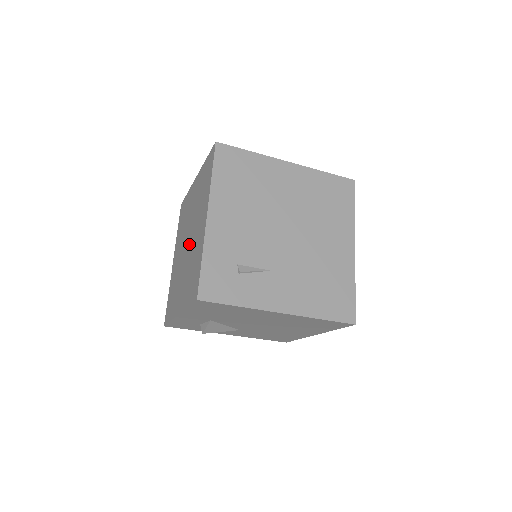
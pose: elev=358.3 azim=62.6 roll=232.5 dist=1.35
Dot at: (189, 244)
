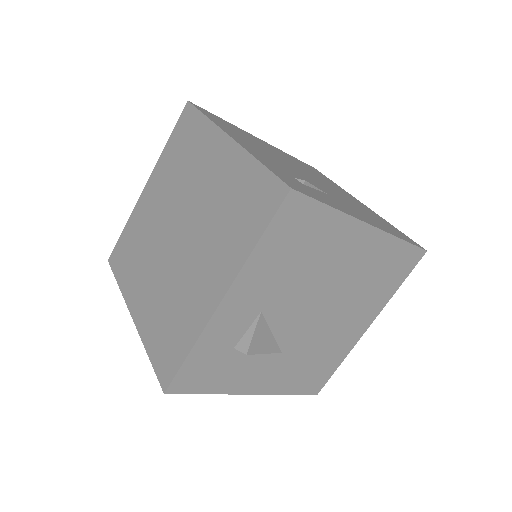
Dot at: (188, 222)
